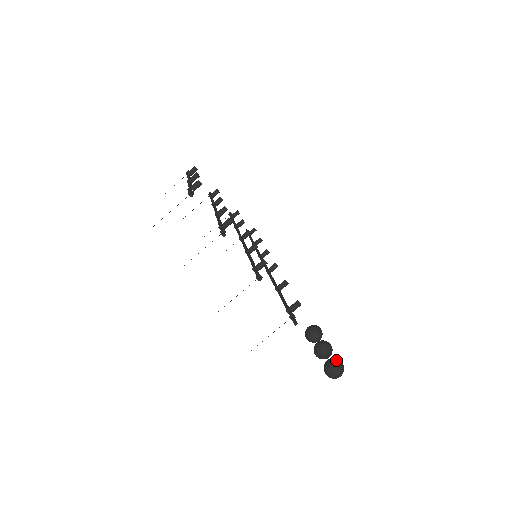
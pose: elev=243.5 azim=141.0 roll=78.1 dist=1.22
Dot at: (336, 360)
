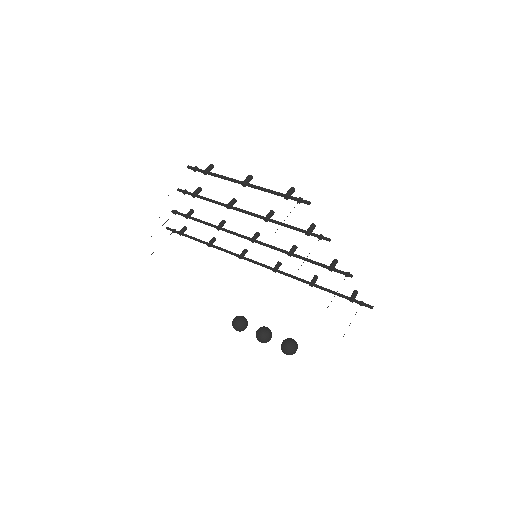
Dot at: (293, 339)
